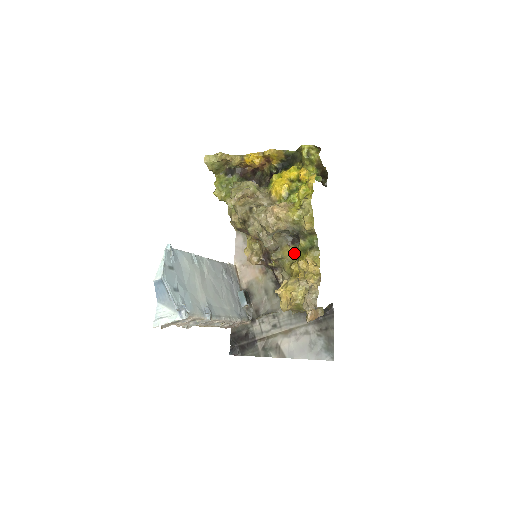
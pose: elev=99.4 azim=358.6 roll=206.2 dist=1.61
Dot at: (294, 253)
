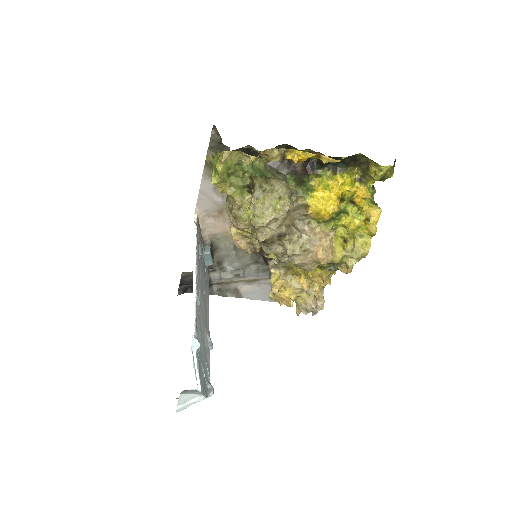
Dot at: occluded
